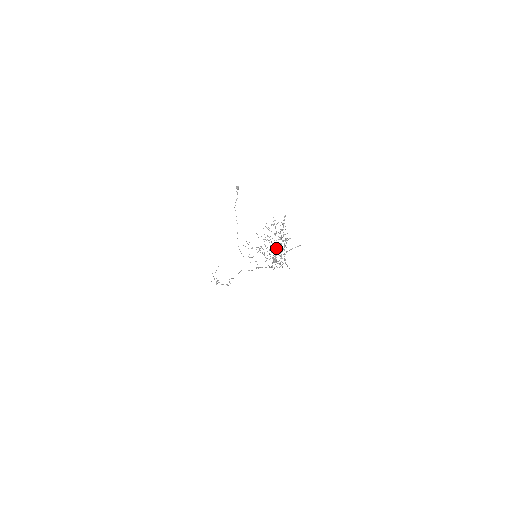
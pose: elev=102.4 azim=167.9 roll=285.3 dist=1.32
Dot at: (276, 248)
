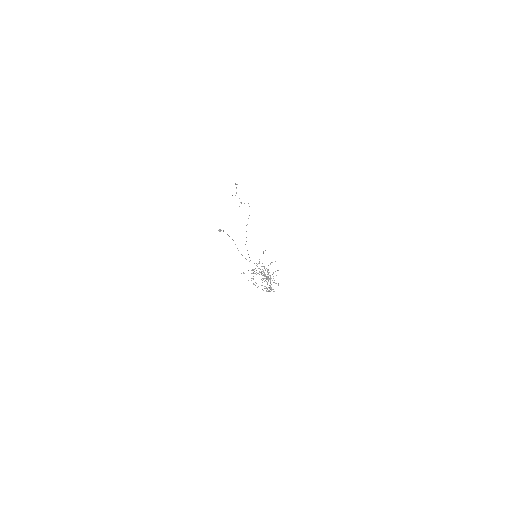
Dot at: occluded
